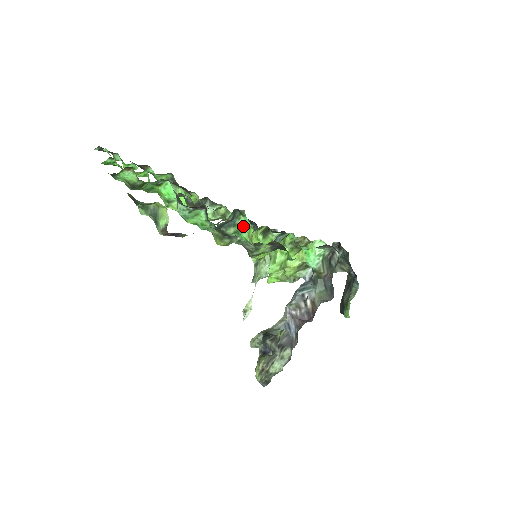
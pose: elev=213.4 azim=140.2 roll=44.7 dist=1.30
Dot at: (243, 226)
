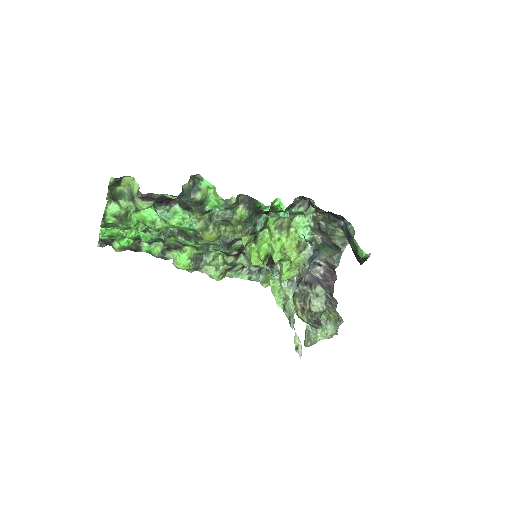
Dot at: (208, 191)
